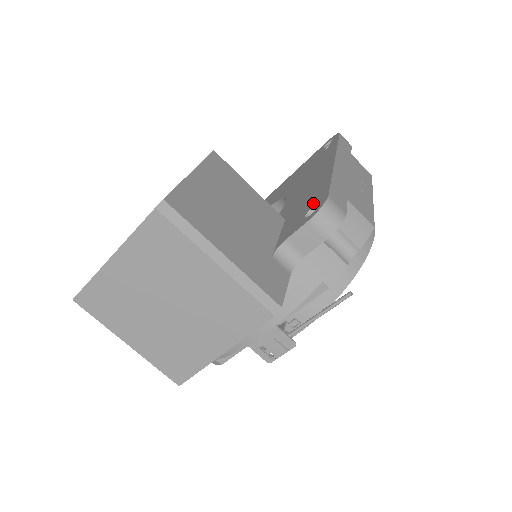
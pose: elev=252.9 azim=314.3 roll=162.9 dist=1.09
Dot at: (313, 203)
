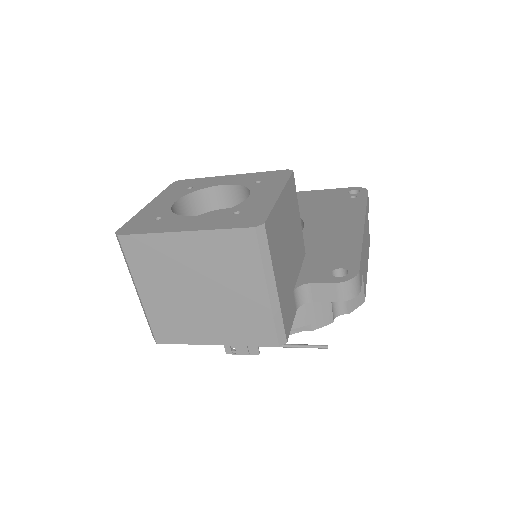
Dot at: (341, 264)
